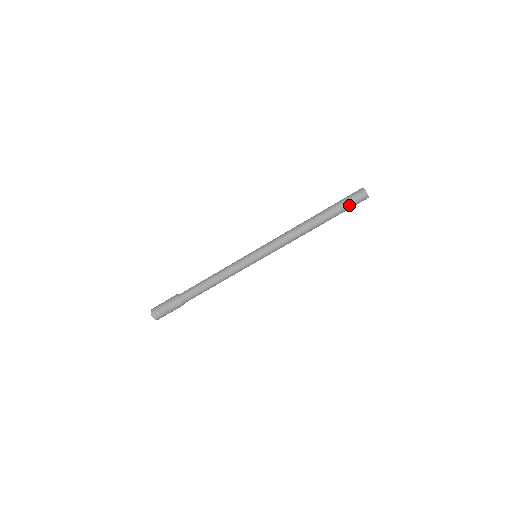
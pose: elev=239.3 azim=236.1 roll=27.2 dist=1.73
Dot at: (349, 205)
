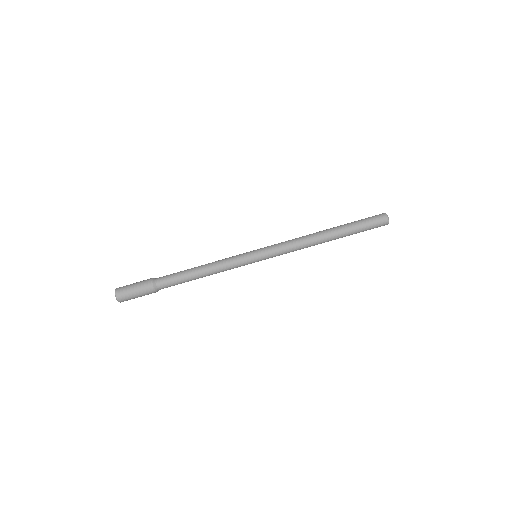
Dot at: (368, 225)
